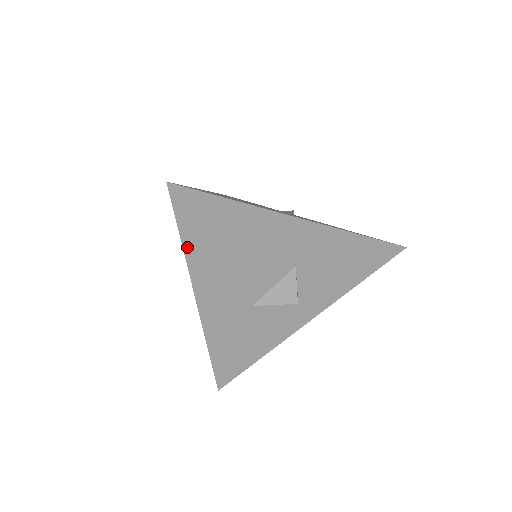
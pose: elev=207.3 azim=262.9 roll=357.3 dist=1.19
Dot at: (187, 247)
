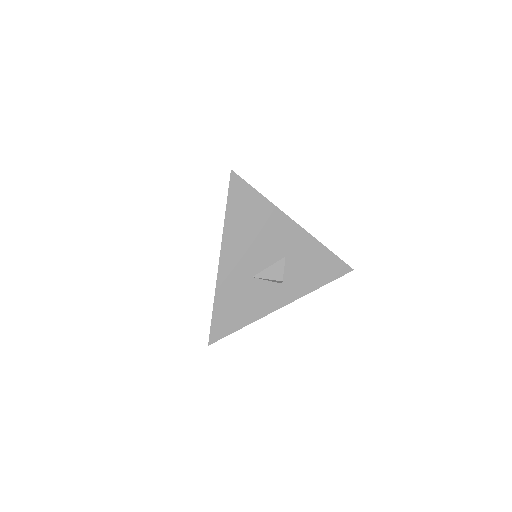
Dot at: (228, 216)
